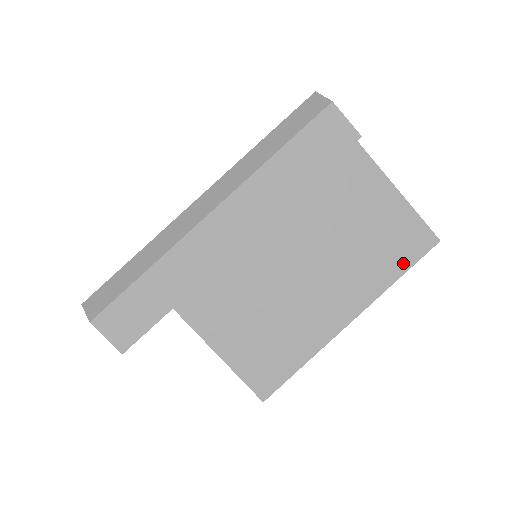
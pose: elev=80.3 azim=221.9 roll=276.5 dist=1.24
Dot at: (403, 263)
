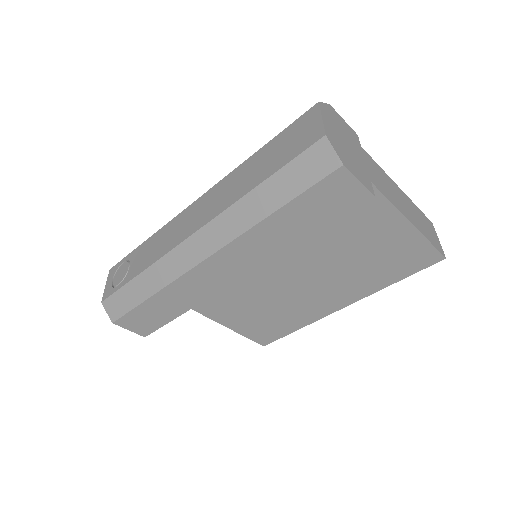
Dot at: (401, 274)
